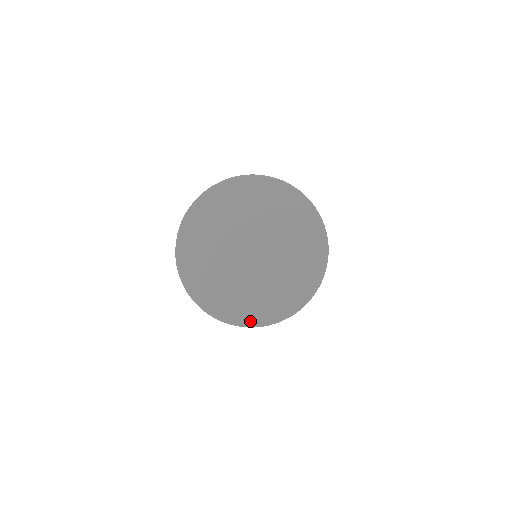
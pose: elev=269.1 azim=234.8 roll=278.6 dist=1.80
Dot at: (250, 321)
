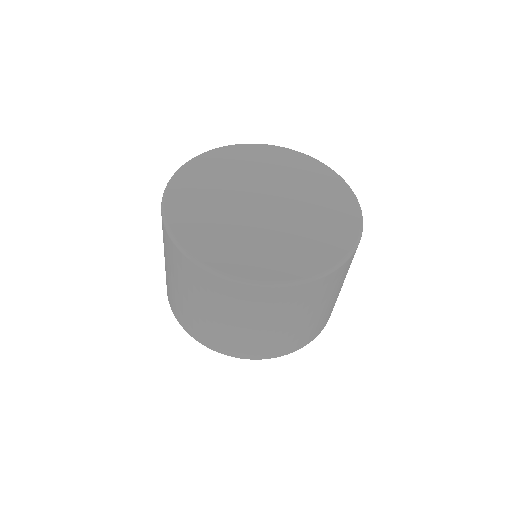
Dot at: (262, 277)
